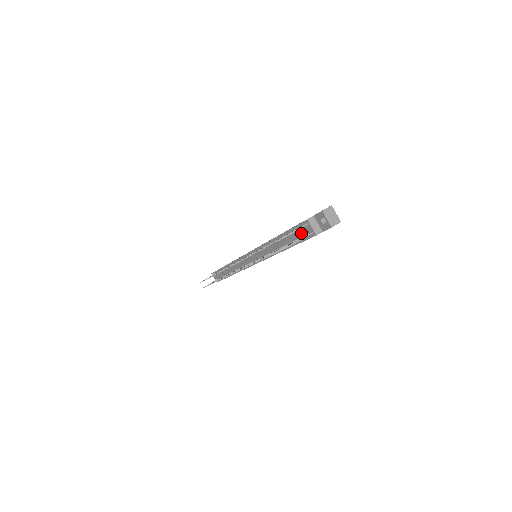
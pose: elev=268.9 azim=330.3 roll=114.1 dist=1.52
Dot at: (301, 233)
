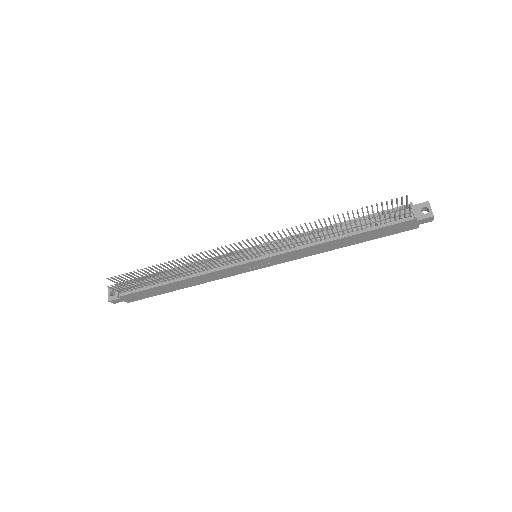
Dot at: (392, 216)
